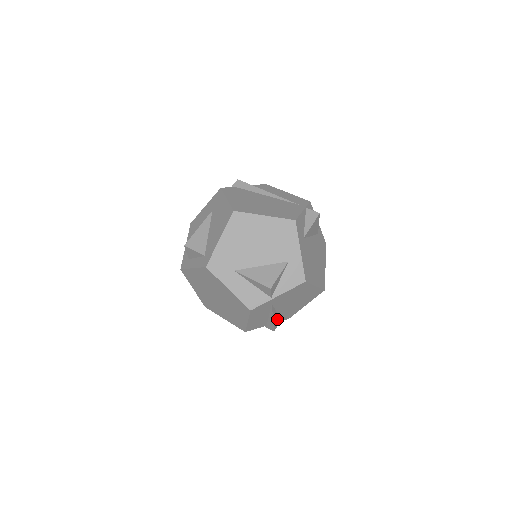
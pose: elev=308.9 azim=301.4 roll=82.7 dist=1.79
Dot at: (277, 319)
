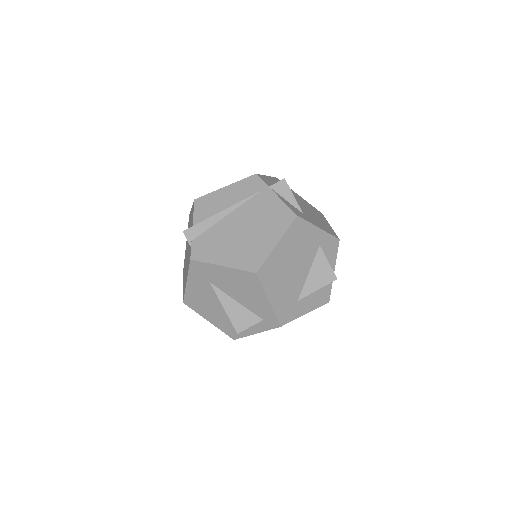
Dot at: occluded
